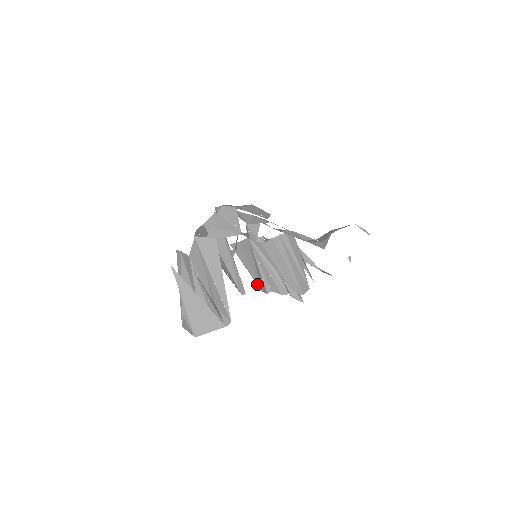
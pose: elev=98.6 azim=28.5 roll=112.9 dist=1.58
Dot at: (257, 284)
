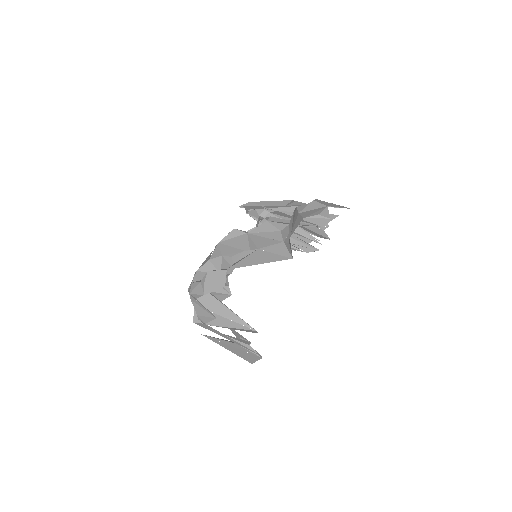
Dot at: occluded
